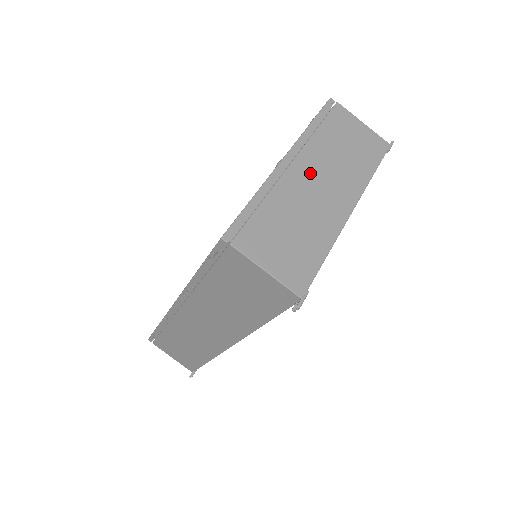
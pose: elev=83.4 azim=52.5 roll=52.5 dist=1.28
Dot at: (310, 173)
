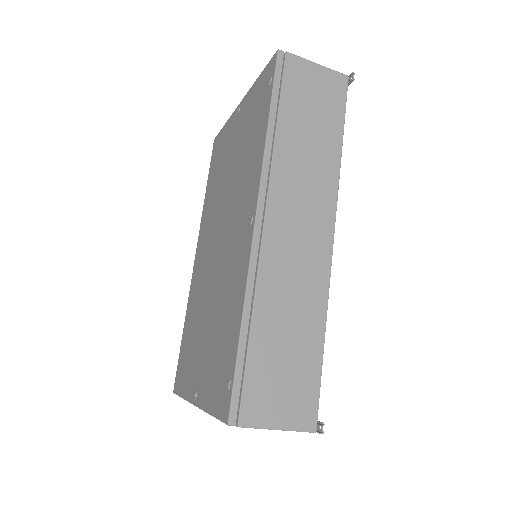
Dot at: occluded
